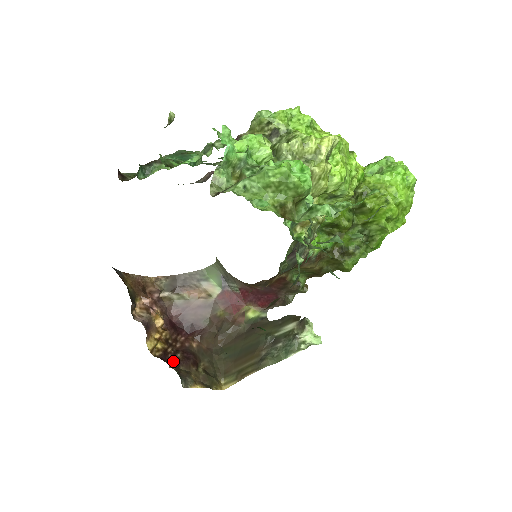
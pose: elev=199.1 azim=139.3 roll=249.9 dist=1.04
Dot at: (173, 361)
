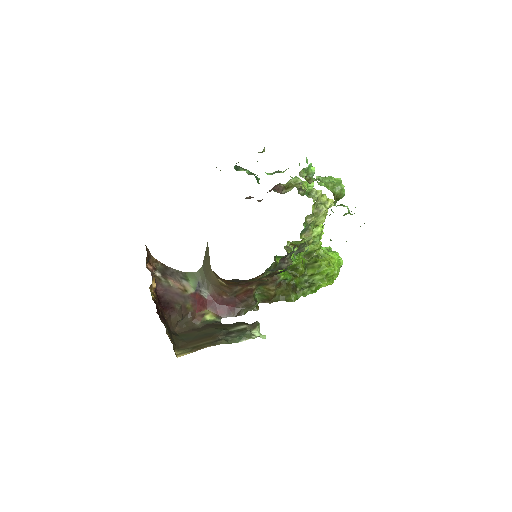
Dot at: (158, 312)
